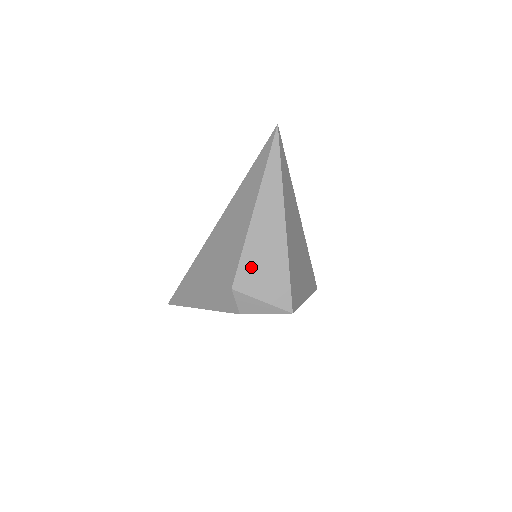
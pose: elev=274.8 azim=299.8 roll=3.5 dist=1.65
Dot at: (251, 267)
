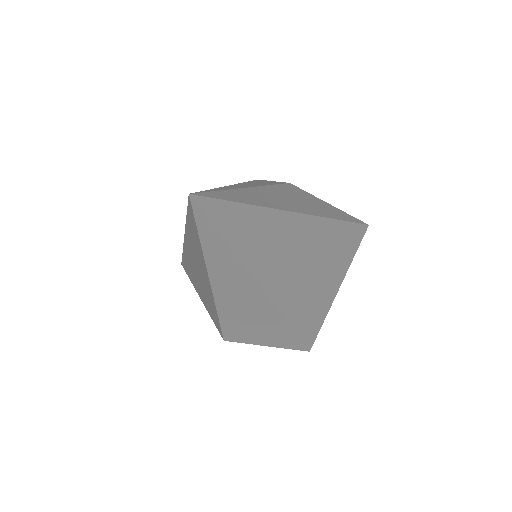
Dot at: (238, 327)
